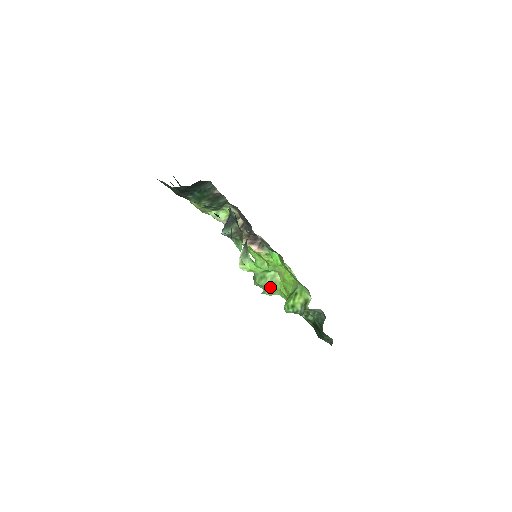
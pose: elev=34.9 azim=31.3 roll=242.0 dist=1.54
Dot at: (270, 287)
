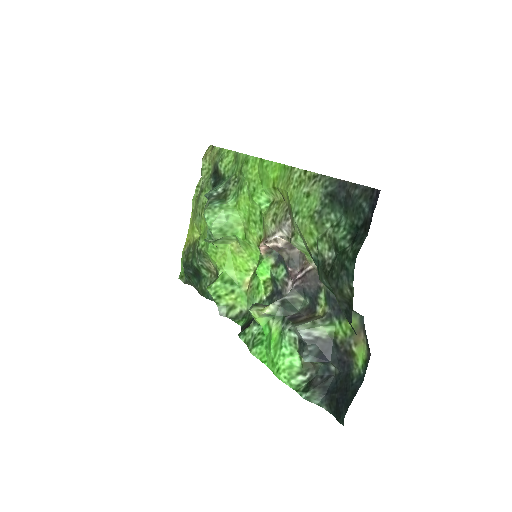
Dot at: (216, 240)
